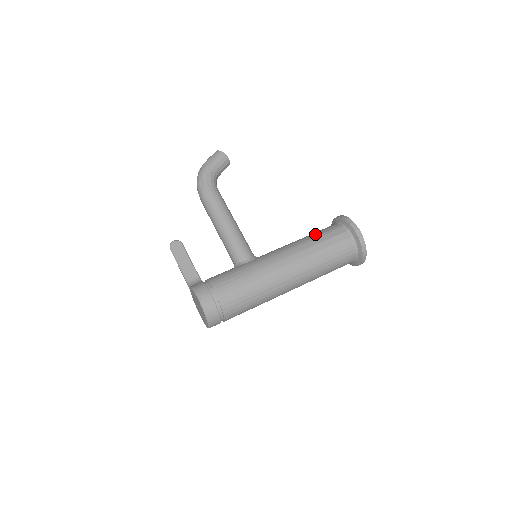
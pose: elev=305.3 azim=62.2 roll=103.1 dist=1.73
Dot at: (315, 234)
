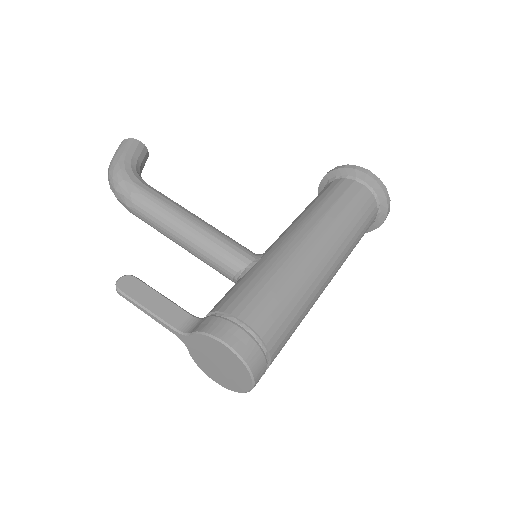
Dot at: (318, 198)
